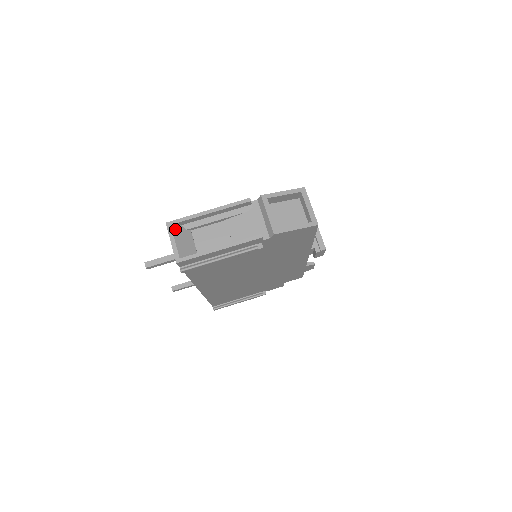
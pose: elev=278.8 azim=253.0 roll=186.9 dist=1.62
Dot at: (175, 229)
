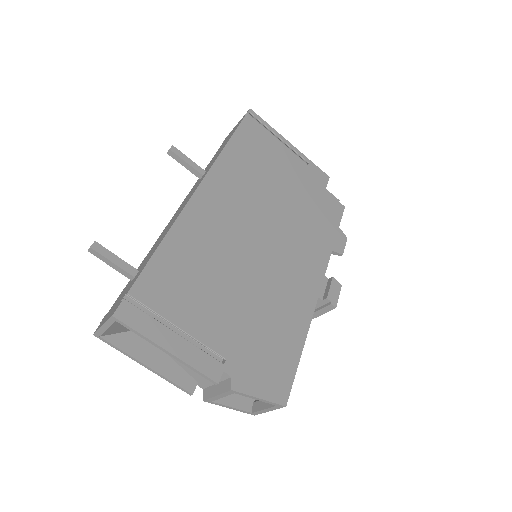
Dot at: (119, 322)
